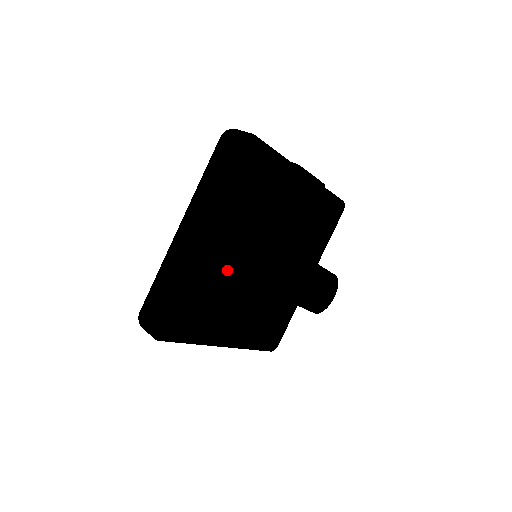
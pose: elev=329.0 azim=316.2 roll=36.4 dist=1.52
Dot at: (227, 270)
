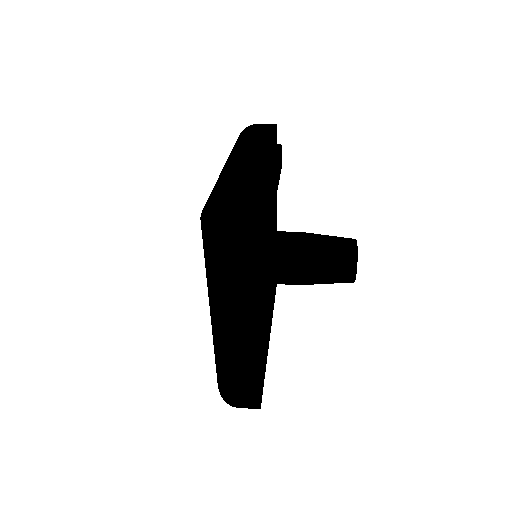
Dot at: occluded
